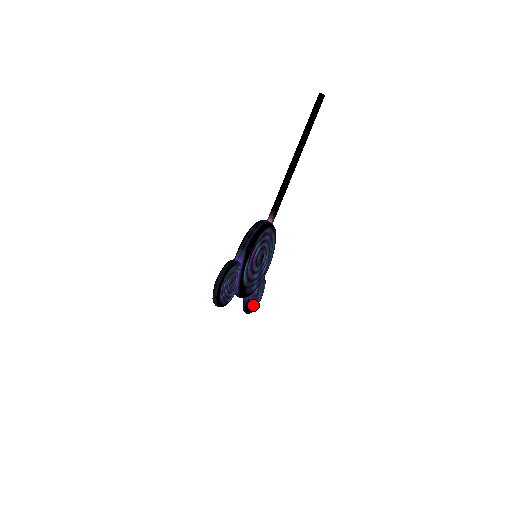
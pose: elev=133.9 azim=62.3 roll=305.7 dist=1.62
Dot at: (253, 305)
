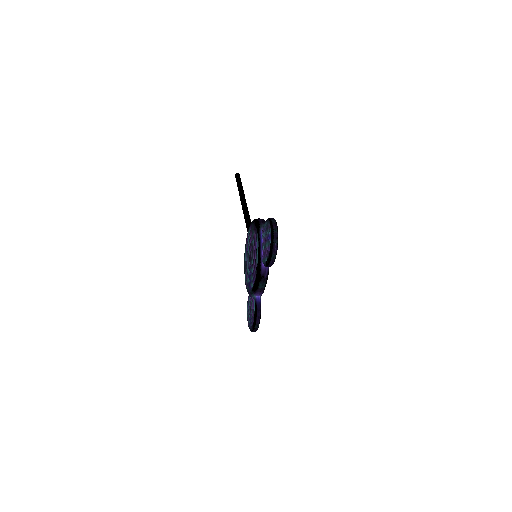
Dot at: occluded
